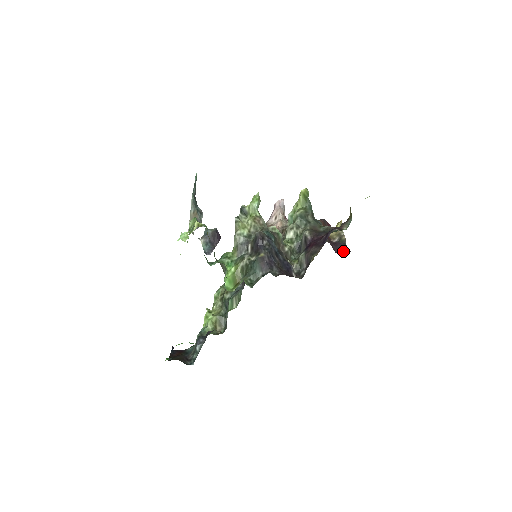
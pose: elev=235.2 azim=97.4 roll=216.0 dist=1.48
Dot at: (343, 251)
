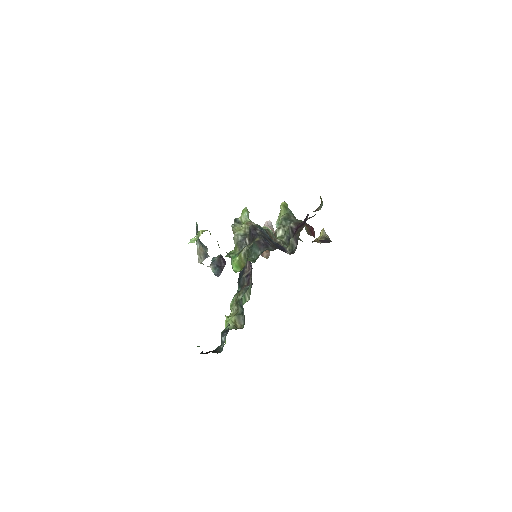
Dot at: (328, 242)
